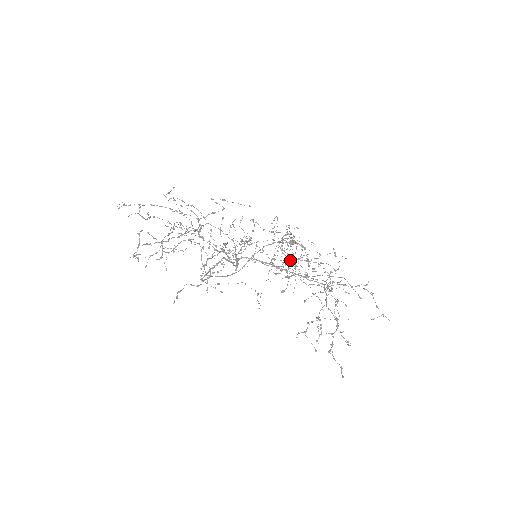
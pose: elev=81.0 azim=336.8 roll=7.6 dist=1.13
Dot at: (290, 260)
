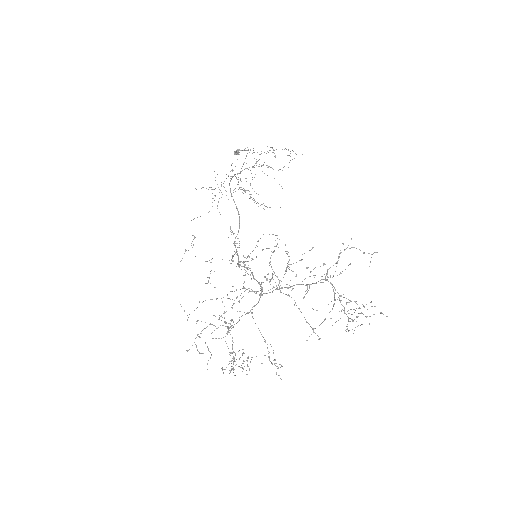
Dot at: occluded
